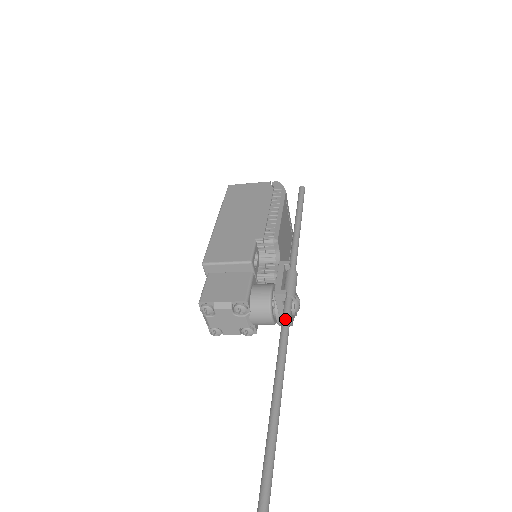
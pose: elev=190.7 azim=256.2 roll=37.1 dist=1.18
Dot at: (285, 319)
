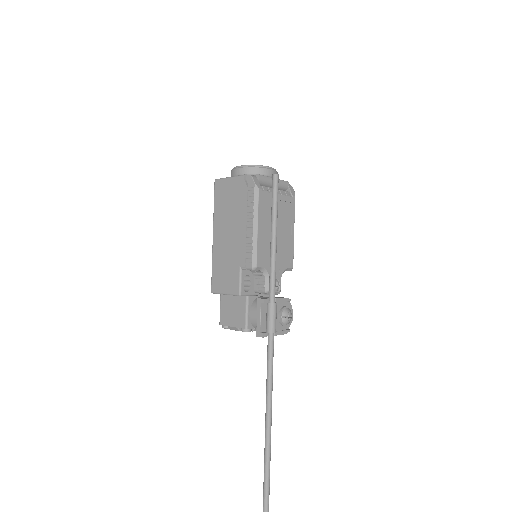
Dot at: (268, 356)
